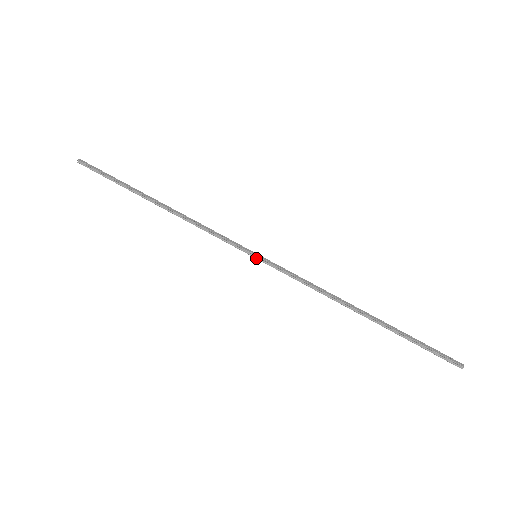
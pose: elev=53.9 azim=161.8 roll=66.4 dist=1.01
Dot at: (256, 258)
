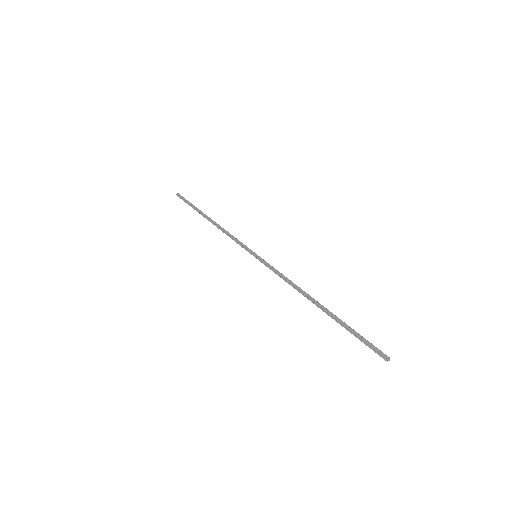
Dot at: occluded
